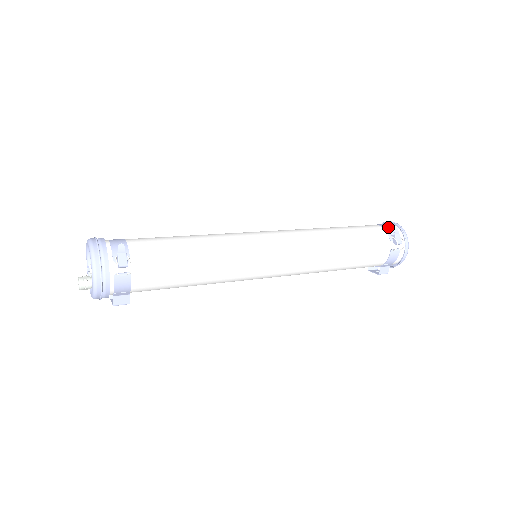
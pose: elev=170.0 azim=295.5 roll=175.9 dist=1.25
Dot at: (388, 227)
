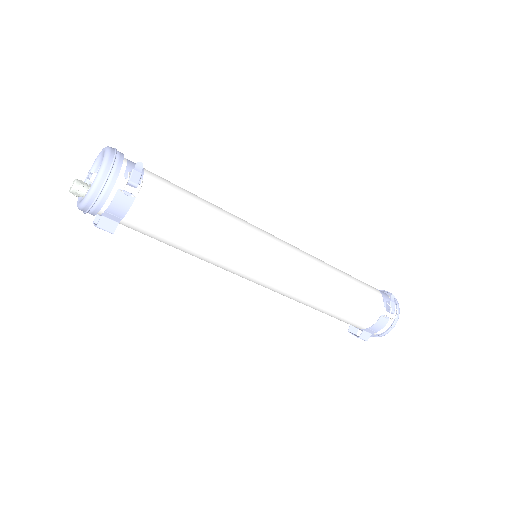
Dot at: (385, 293)
